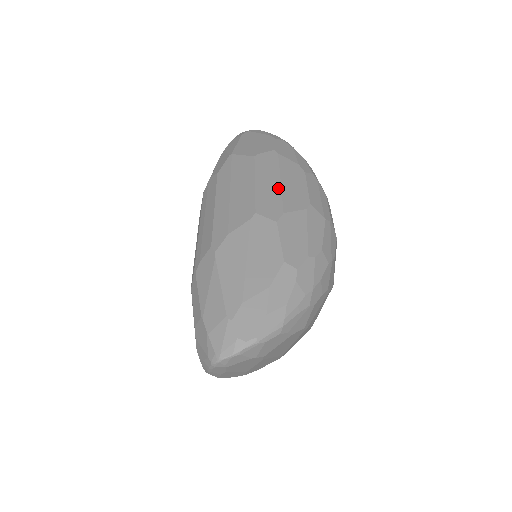
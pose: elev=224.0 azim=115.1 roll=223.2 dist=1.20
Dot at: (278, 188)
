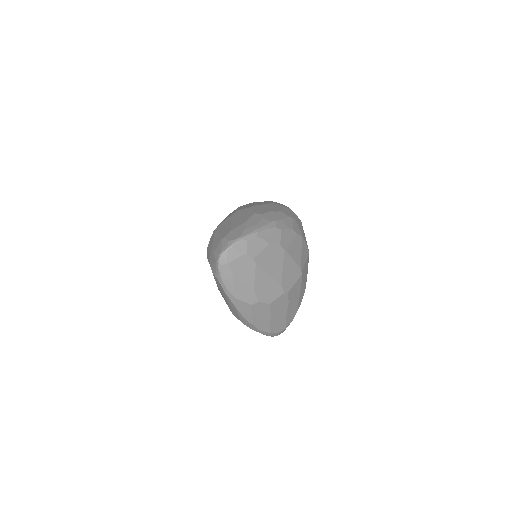
Dot at: occluded
